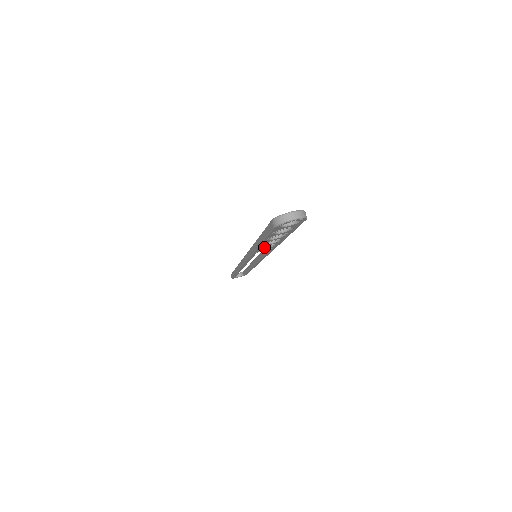
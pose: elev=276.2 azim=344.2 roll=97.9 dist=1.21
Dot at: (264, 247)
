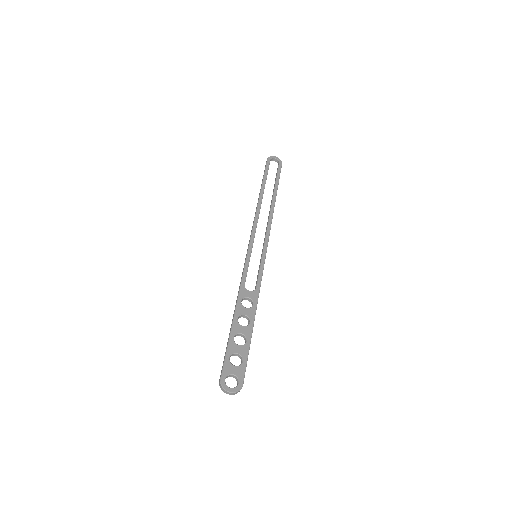
Dot at: (246, 299)
